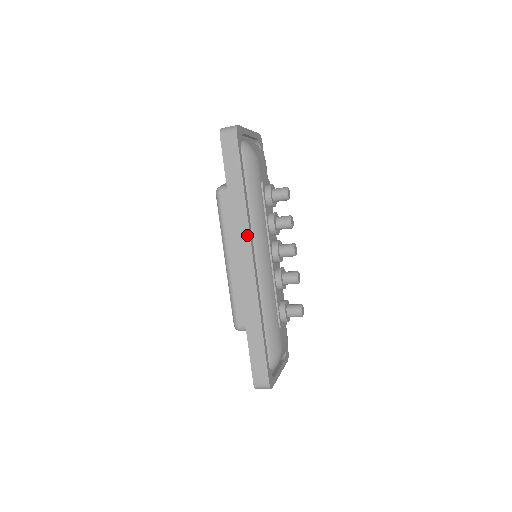
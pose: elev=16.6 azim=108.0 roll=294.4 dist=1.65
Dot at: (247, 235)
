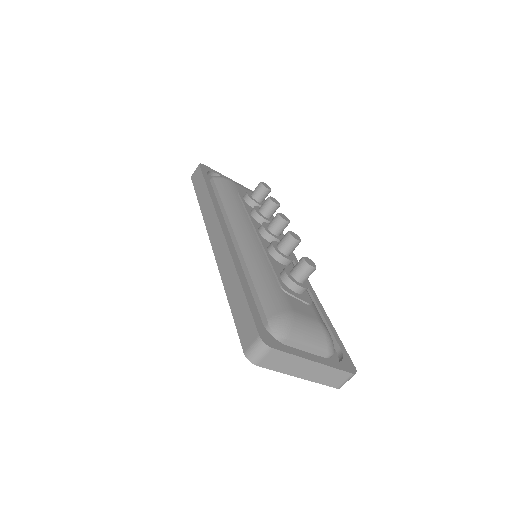
Dot at: (214, 214)
